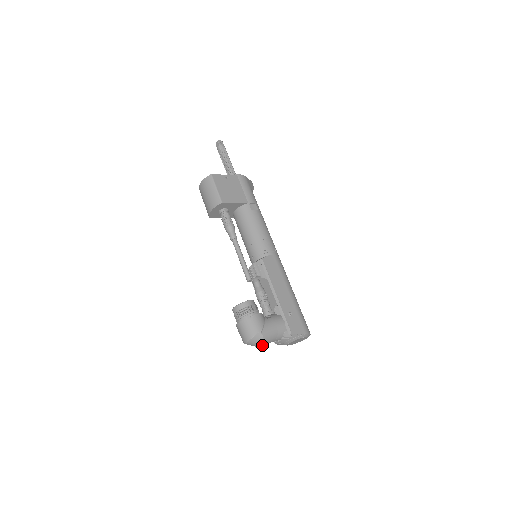
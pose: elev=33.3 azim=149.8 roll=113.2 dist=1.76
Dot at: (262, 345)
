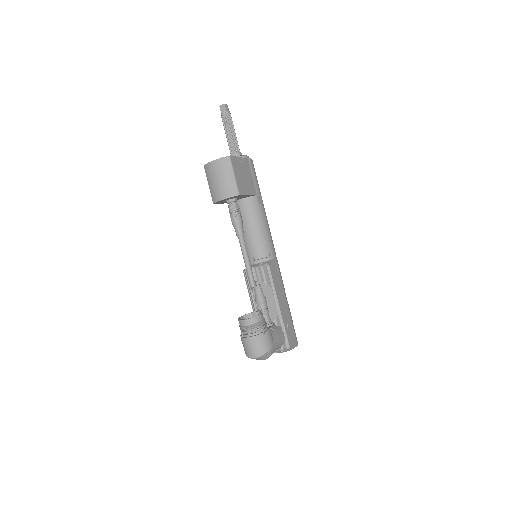
Dot at: (264, 359)
